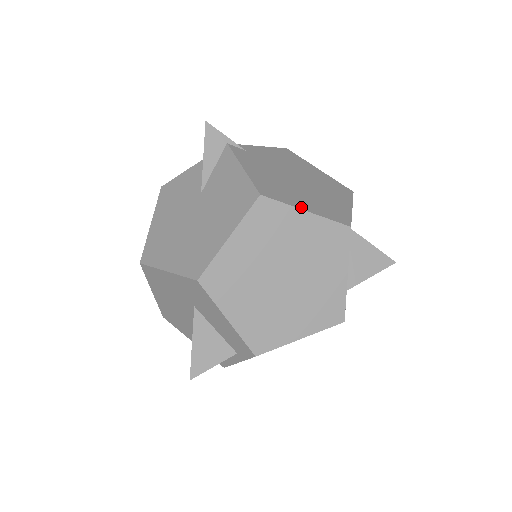
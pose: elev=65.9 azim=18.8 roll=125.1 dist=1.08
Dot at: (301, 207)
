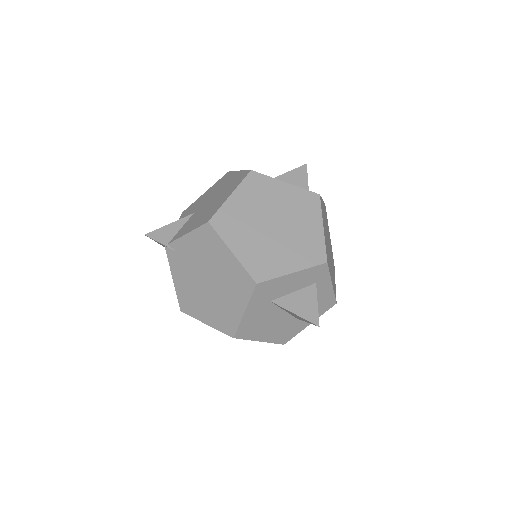
Dot at: (203, 320)
